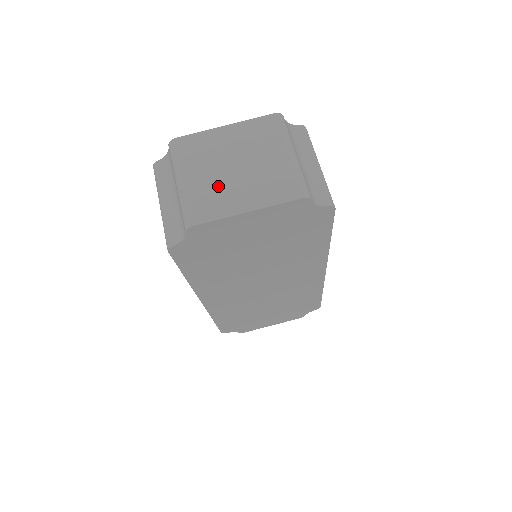
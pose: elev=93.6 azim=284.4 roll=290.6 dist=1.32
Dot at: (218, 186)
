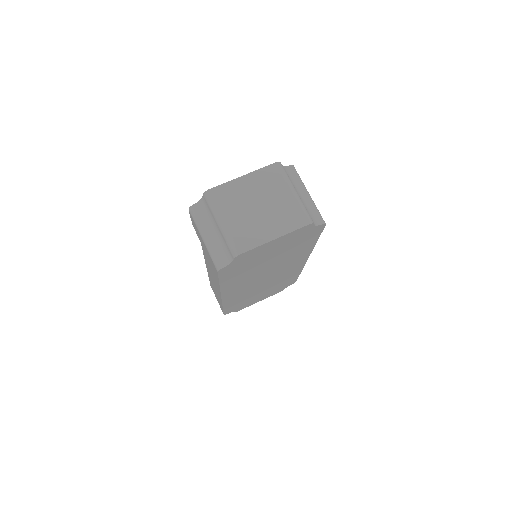
Dot at: (250, 223)
